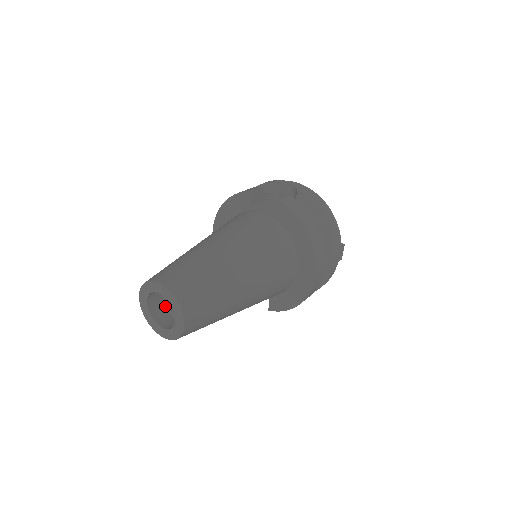
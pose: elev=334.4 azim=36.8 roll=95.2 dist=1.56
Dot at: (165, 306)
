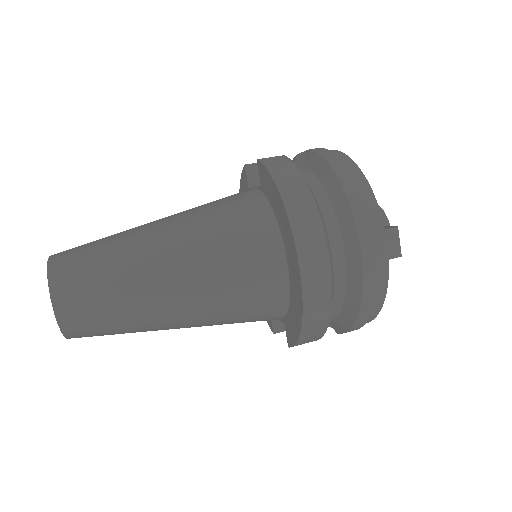
Dot at: occluded
